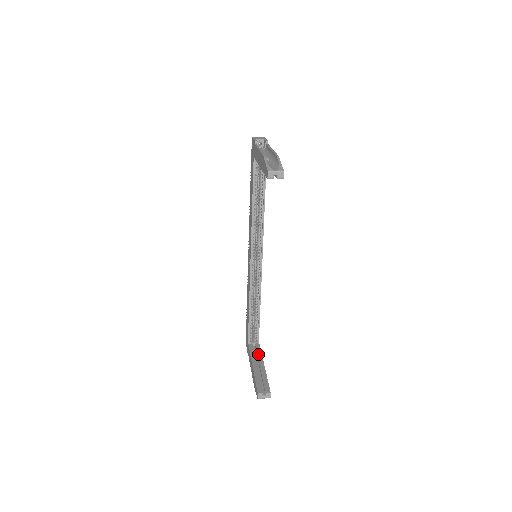
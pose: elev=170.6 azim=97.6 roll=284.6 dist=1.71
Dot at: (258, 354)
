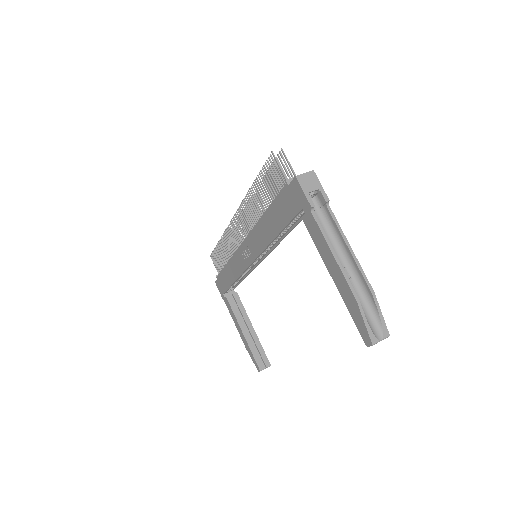
Dot at: (242, 311)
